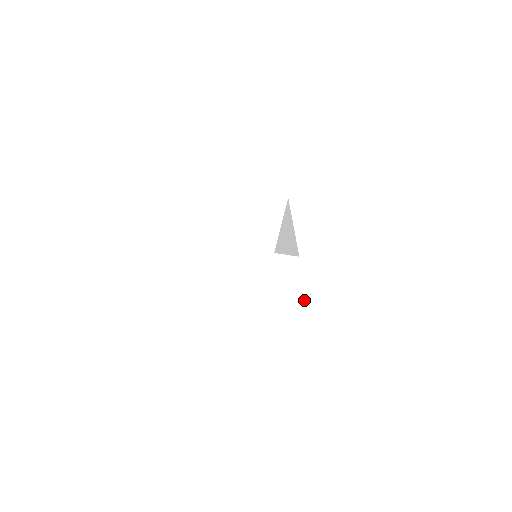
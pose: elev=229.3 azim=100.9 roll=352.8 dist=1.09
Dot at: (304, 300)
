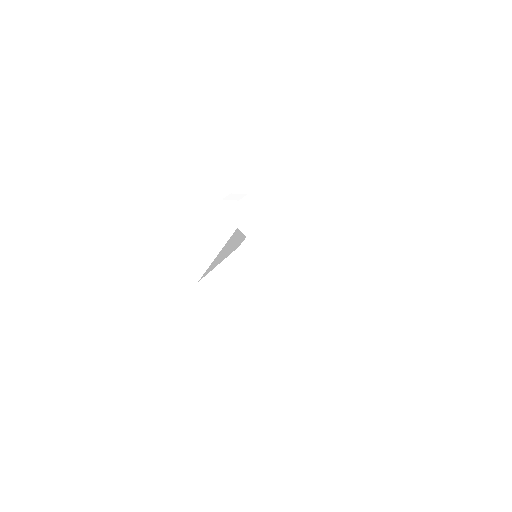
Dot at: occluded
